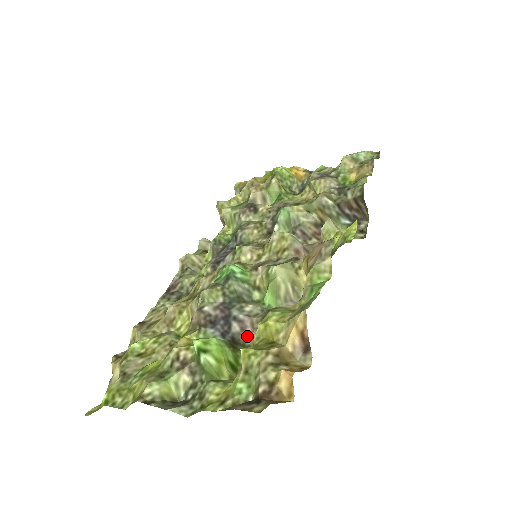
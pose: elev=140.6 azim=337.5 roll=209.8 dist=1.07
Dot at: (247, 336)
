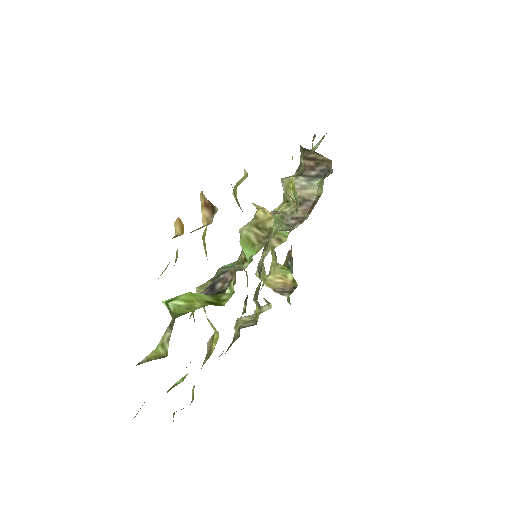
Dot at: (229, 283)
